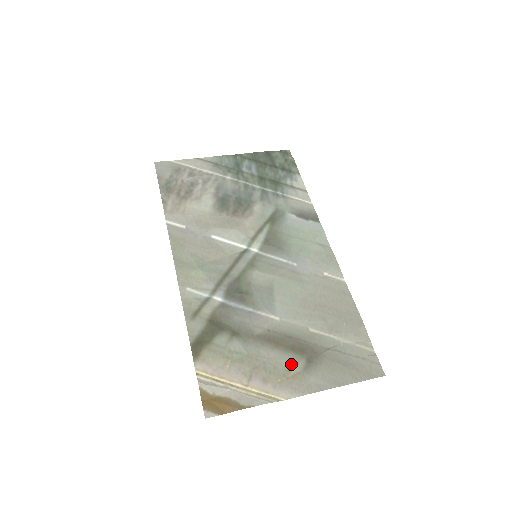
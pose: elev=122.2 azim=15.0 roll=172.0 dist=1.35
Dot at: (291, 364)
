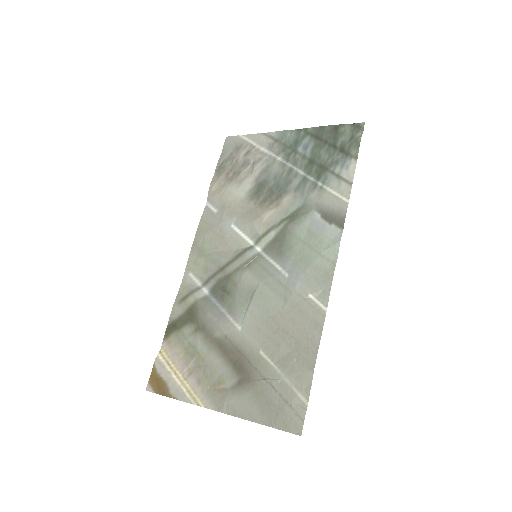
Dot at: (224, 378)
